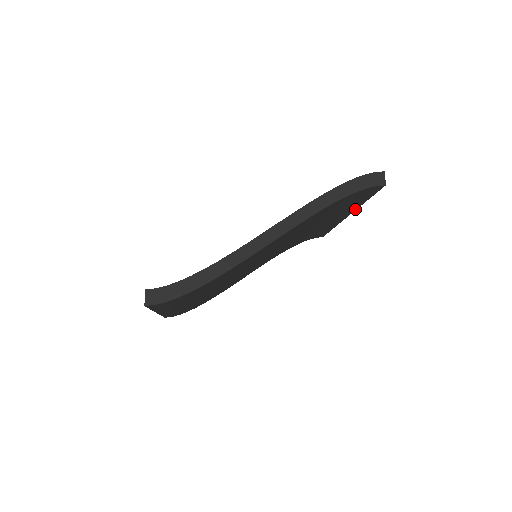
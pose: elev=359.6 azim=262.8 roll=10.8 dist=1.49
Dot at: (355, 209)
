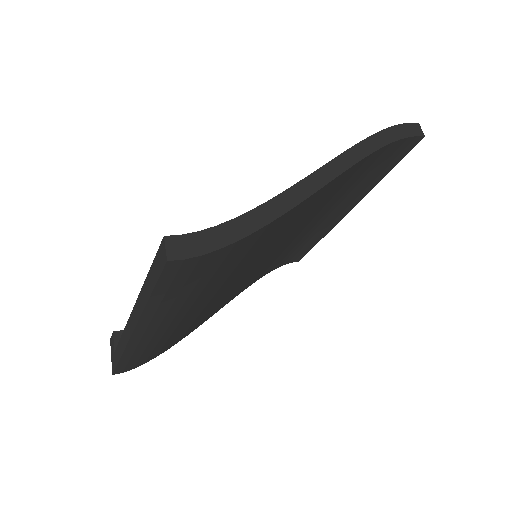
Dot at: (365, 194)
